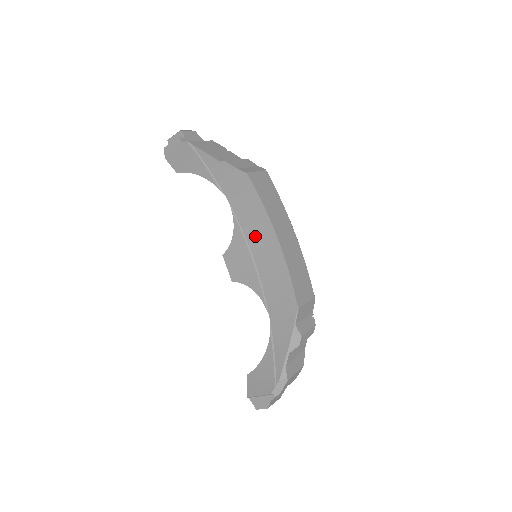
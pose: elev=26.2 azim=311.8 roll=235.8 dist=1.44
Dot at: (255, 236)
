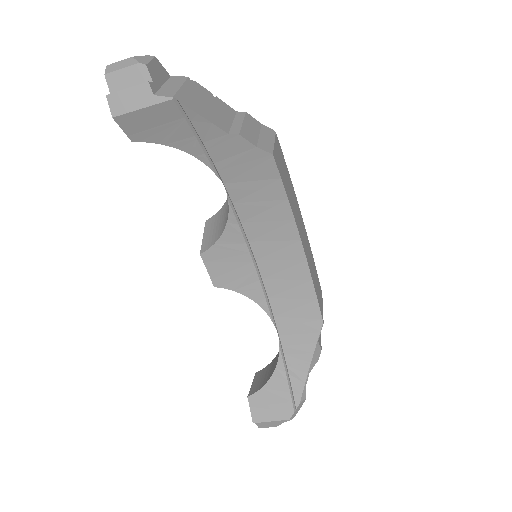
Dot at: (263, 235)
